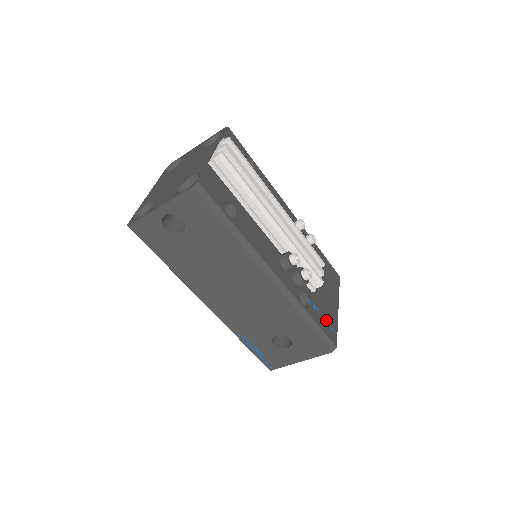
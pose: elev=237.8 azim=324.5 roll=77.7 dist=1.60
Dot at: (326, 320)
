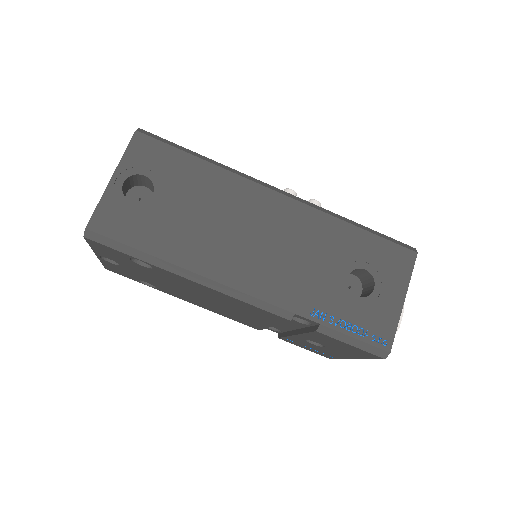
Dot at: occluded
